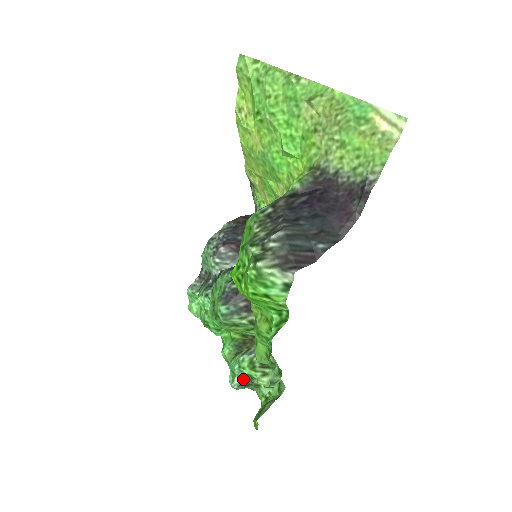
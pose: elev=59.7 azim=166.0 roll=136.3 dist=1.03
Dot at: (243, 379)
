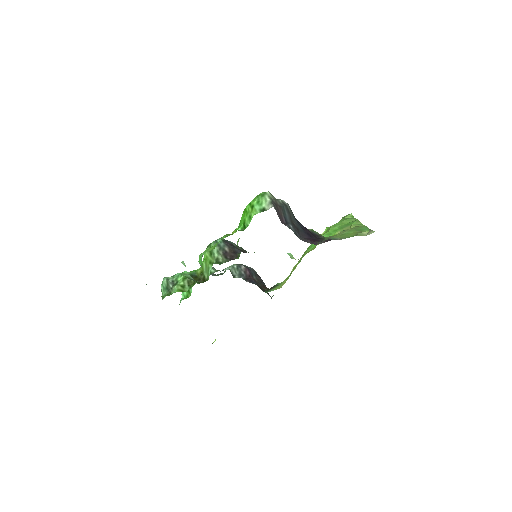
Dot at: (173, 281)
